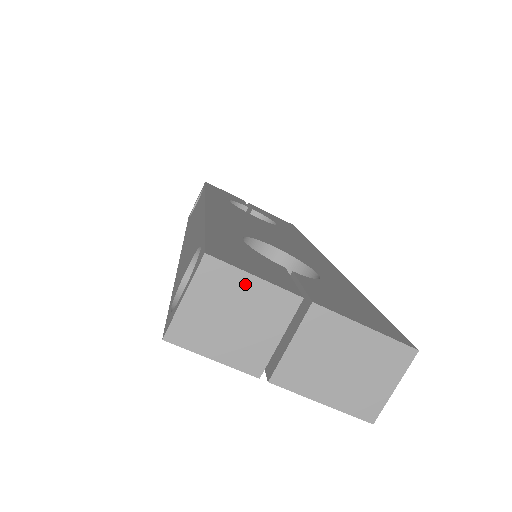
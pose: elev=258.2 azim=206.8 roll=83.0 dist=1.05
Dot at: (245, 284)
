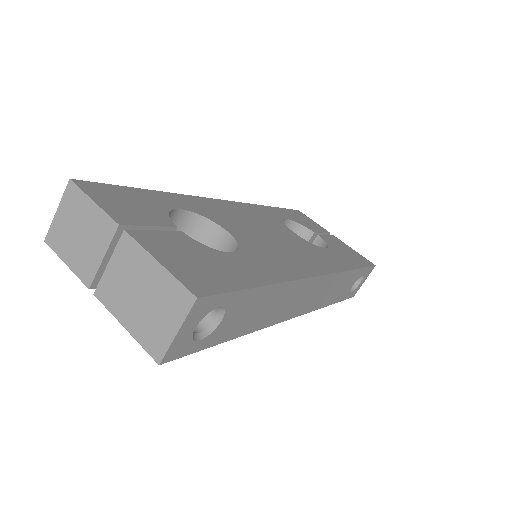
Dot at: (87, 206)
